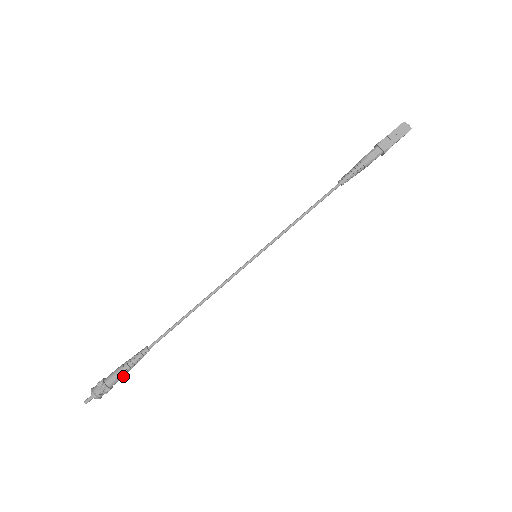
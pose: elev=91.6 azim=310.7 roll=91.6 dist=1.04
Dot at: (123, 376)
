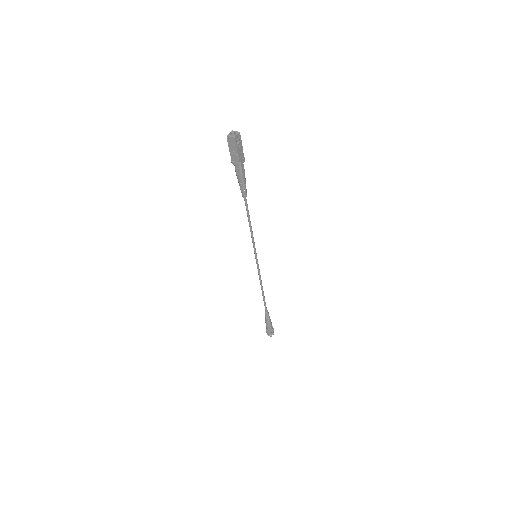
Dot at: (270, 325)
